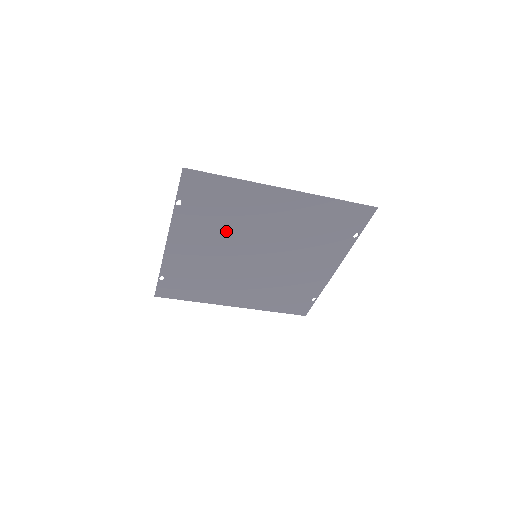
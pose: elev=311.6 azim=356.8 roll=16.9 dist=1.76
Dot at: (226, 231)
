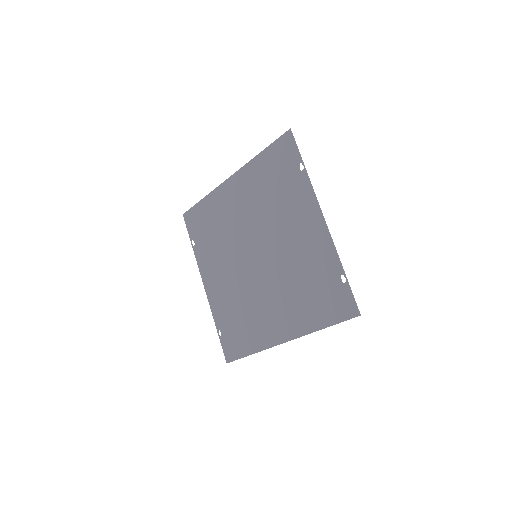
Dot at: (225, 246)
